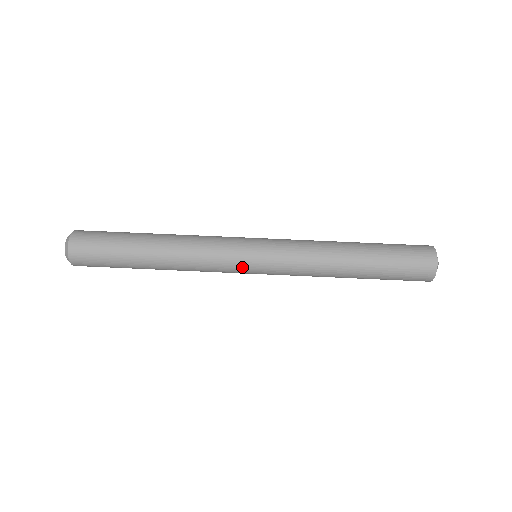
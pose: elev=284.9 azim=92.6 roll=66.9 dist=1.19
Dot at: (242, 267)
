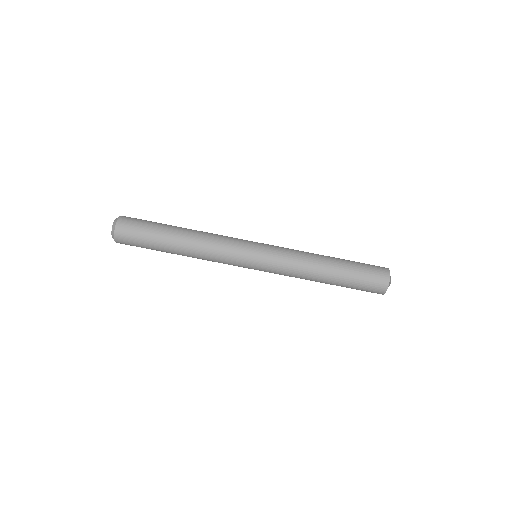
Dot at: (245, 260)
